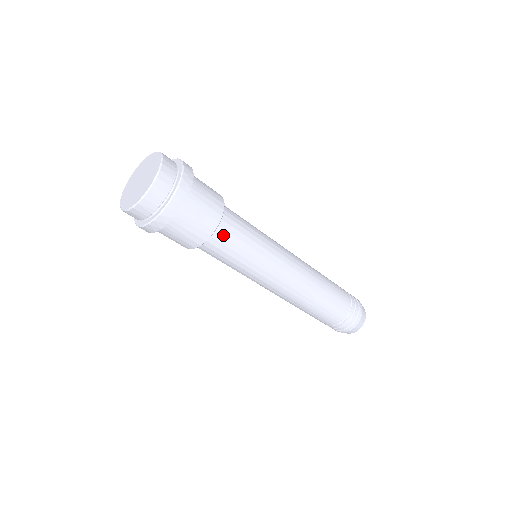
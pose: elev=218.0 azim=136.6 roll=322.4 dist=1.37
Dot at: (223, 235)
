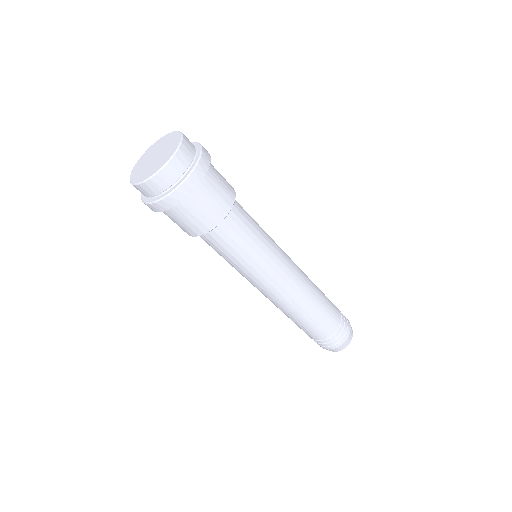
Dot at: (215, 238)
